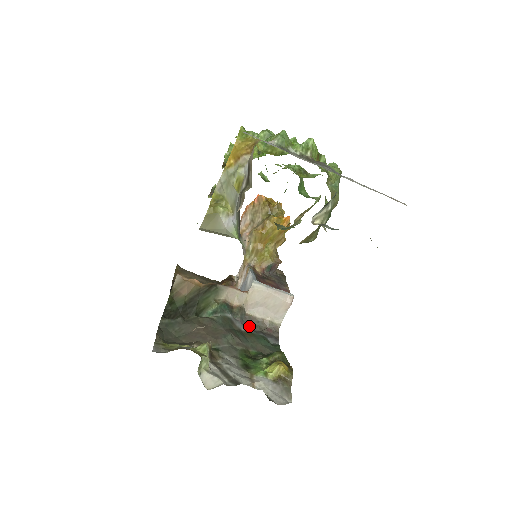
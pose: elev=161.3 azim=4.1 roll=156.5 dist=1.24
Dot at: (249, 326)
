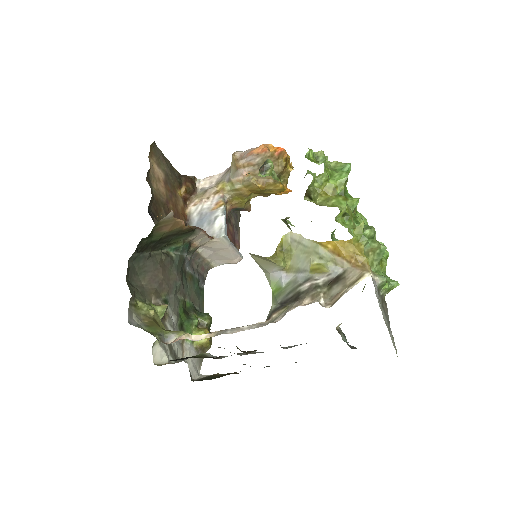
Dot at: (192, 263)
